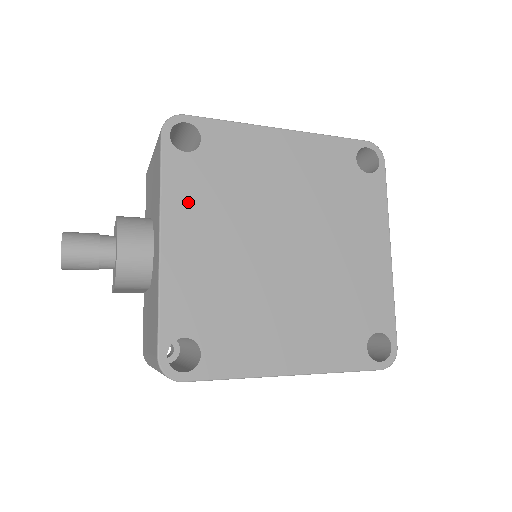
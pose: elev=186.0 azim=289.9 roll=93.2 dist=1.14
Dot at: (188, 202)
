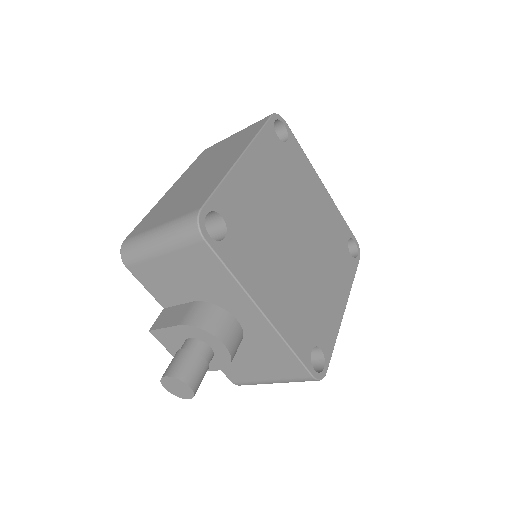
Dot at: (253, 272)
